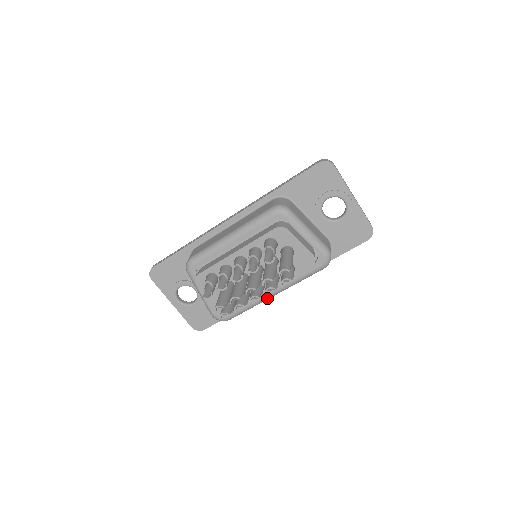
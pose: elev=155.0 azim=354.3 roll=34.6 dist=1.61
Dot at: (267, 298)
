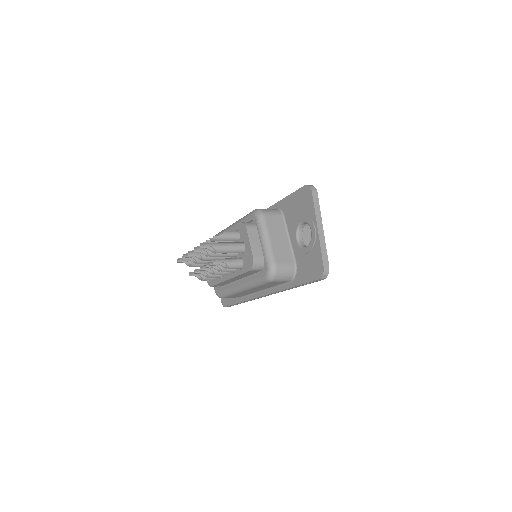
Dot at: (237, 289)
